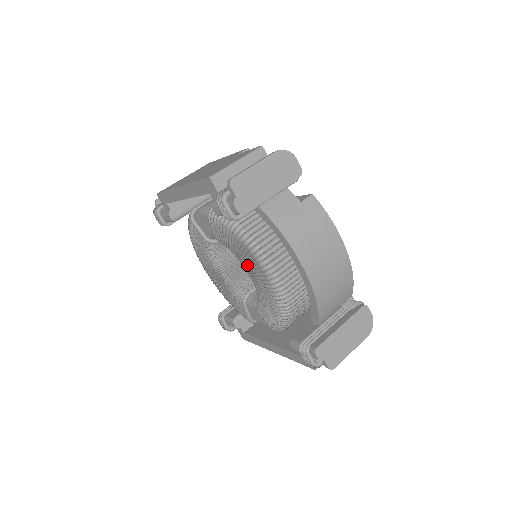
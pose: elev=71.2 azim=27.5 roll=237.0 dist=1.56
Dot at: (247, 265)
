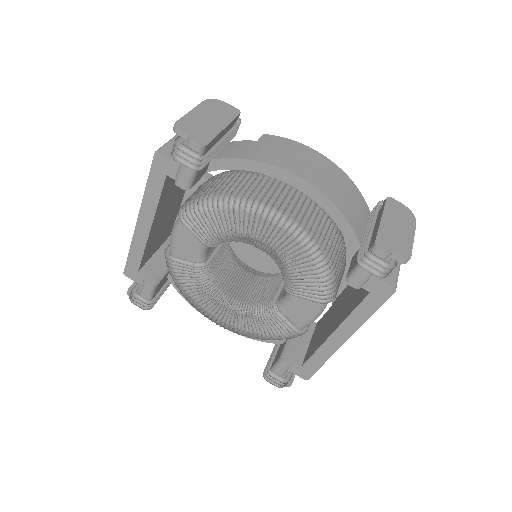
Dot at: (249, 243)
